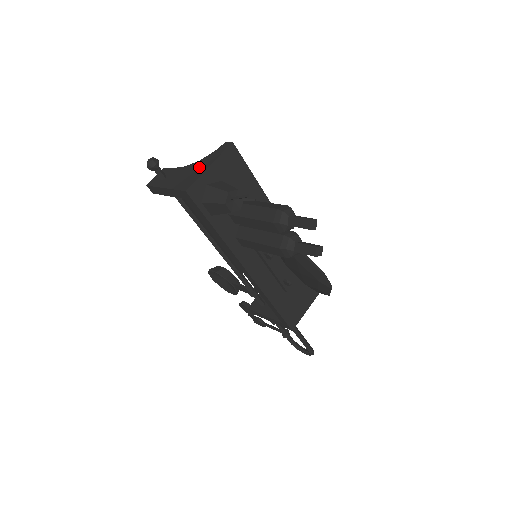
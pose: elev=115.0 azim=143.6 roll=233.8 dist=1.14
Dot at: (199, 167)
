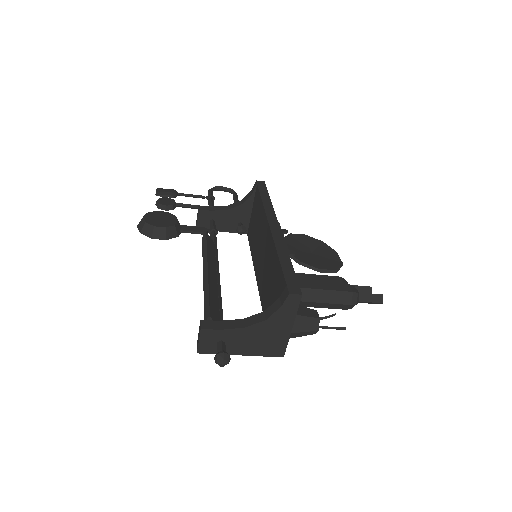
Dot at: (276, 330)
